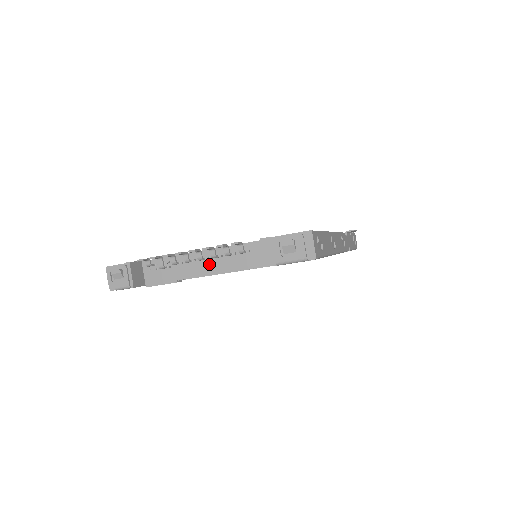
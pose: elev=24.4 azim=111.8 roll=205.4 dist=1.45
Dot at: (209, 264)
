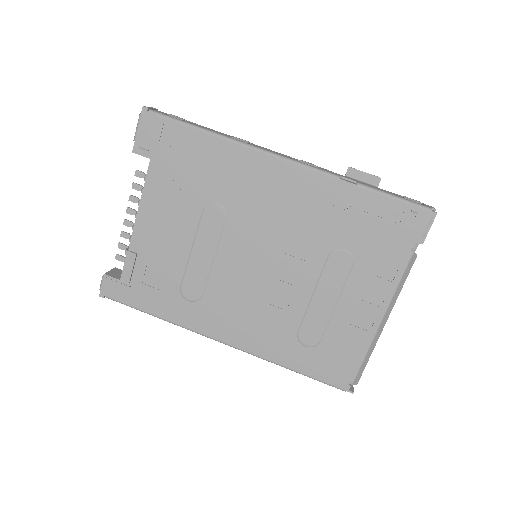
Dot at: occluded
